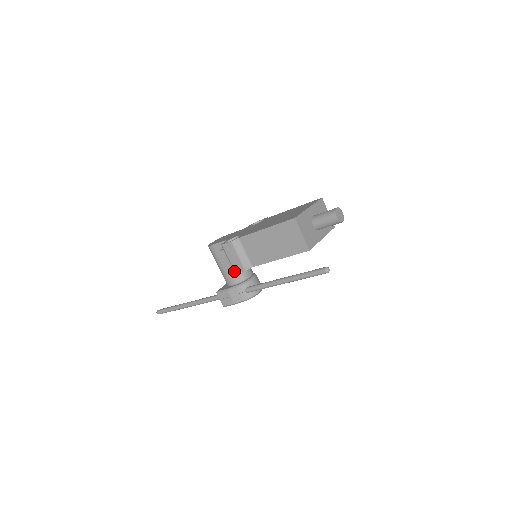
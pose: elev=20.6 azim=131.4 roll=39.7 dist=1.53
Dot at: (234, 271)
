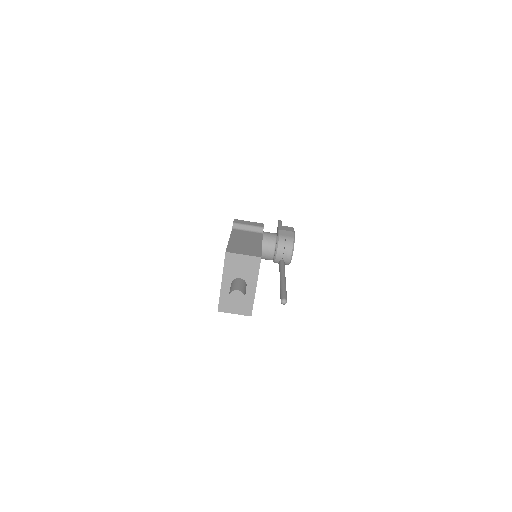
Dot at: occluded
